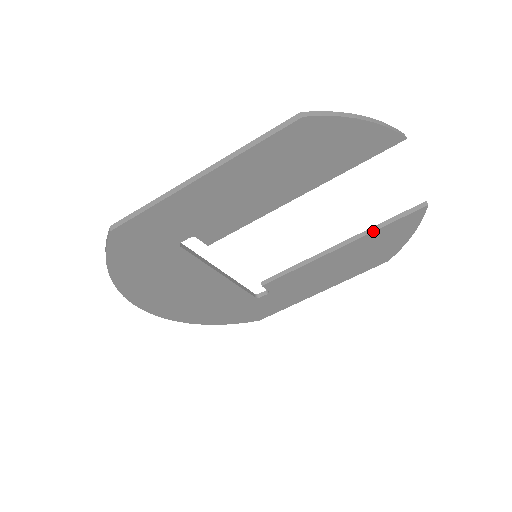
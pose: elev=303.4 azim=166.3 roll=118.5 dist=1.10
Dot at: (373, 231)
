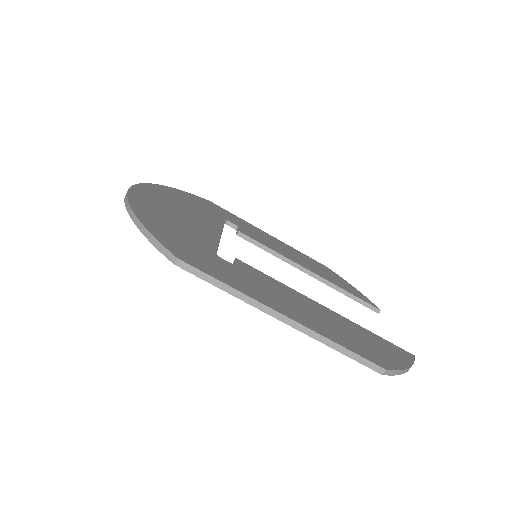
Dot at: (337, 290)
